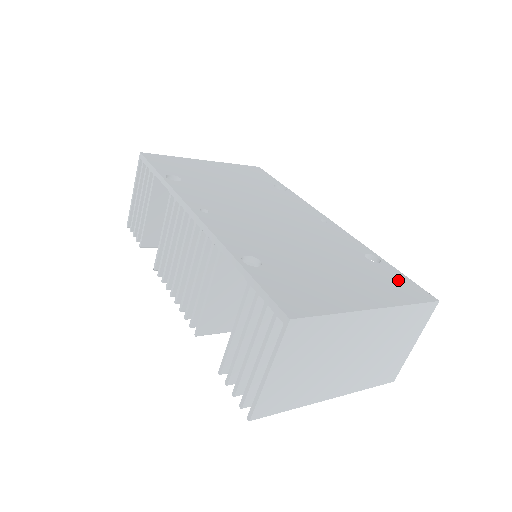
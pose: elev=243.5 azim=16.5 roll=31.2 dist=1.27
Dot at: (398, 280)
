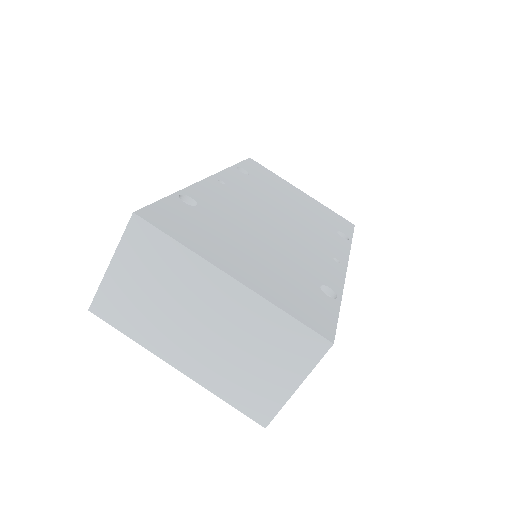
Dot at: (318, 308)
